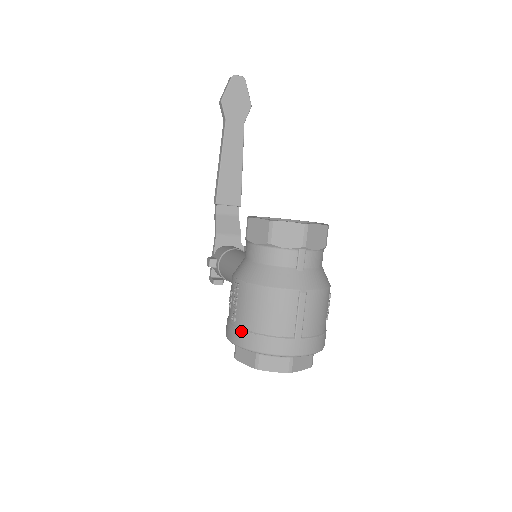
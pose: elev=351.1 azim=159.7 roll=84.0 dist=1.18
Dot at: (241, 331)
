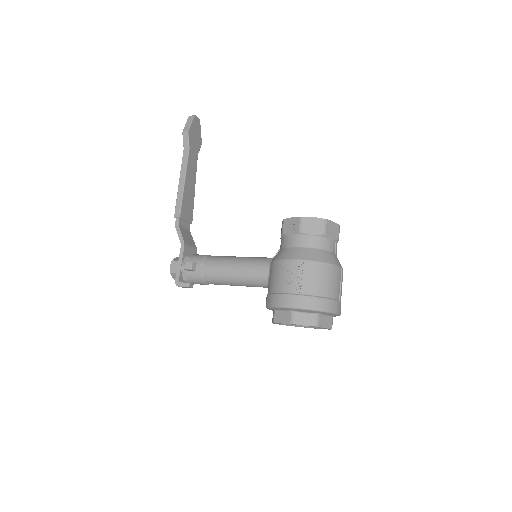
Dot at: (310, 297)
